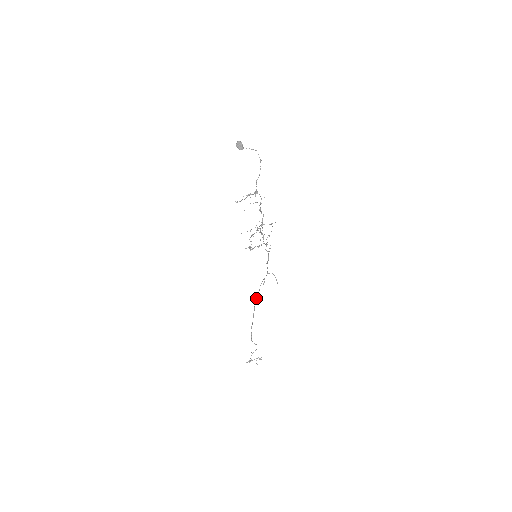
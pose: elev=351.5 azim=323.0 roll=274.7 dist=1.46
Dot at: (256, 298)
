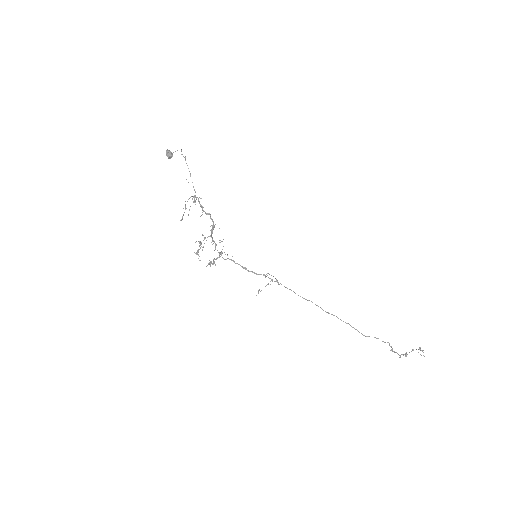
Dot at: occluded
